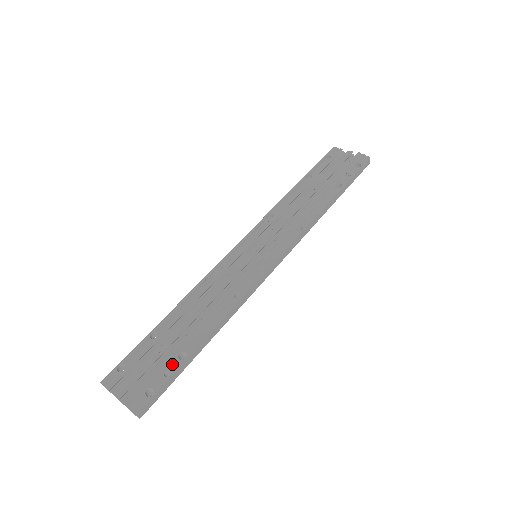
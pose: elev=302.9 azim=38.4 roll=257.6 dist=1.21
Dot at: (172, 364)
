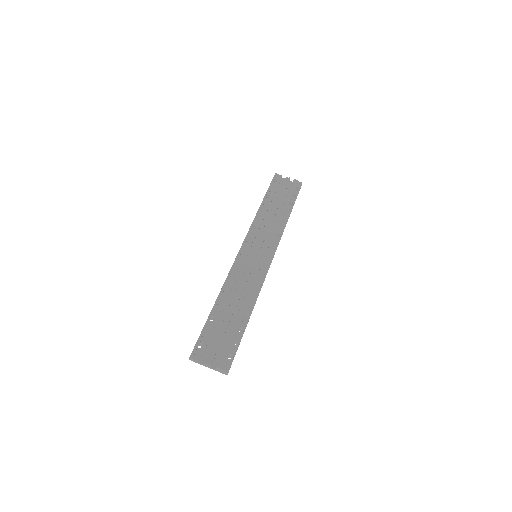
Dot at: (236, 336)
